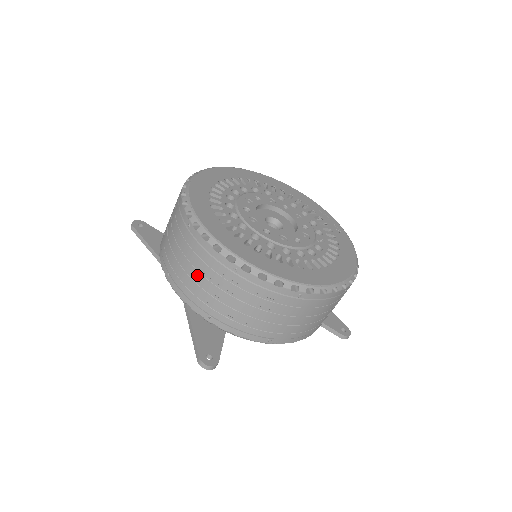
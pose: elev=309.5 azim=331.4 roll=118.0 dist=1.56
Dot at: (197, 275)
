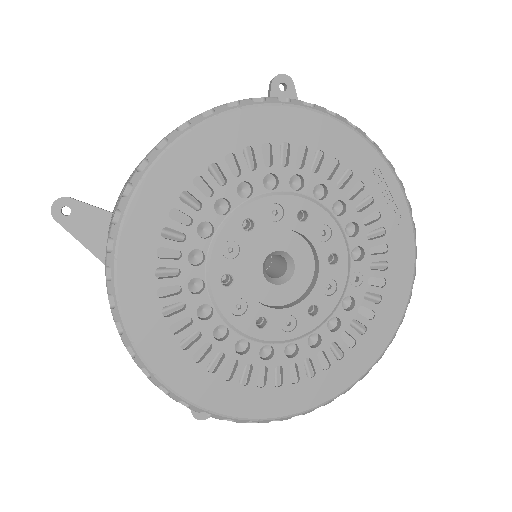
Dot at: occluded
